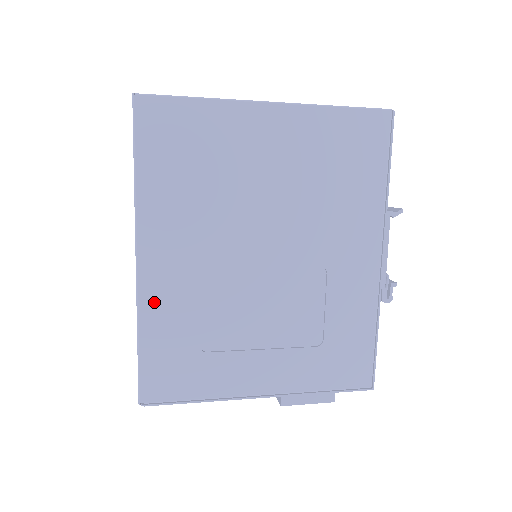
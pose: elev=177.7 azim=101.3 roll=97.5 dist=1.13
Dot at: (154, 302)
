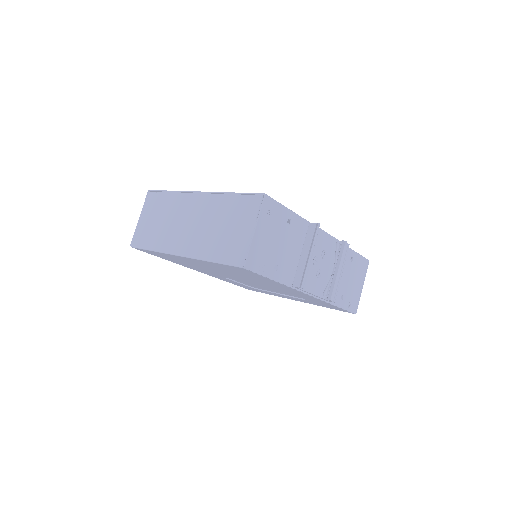
Dot at: (219, 278)
